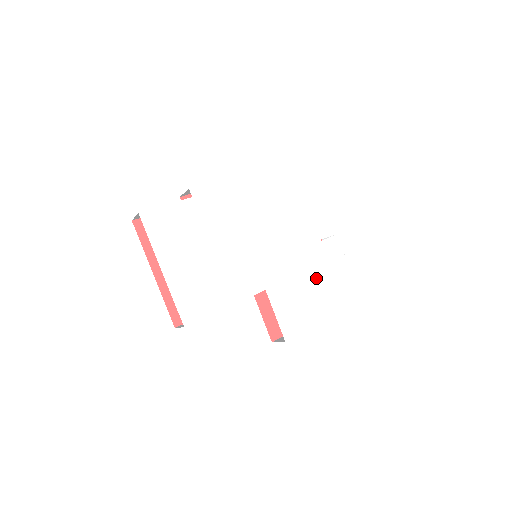
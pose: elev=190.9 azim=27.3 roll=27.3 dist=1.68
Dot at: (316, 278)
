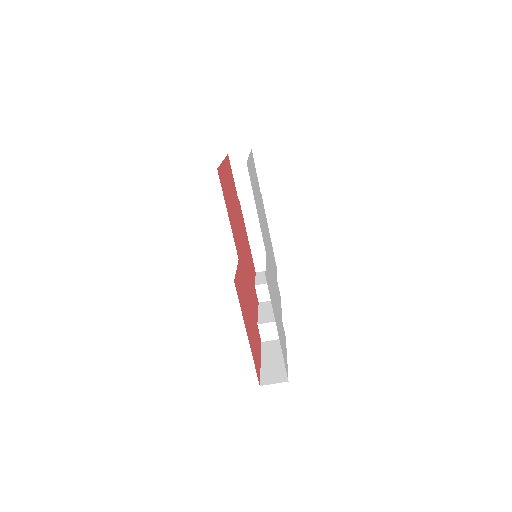
Dot at: (278, 315)
